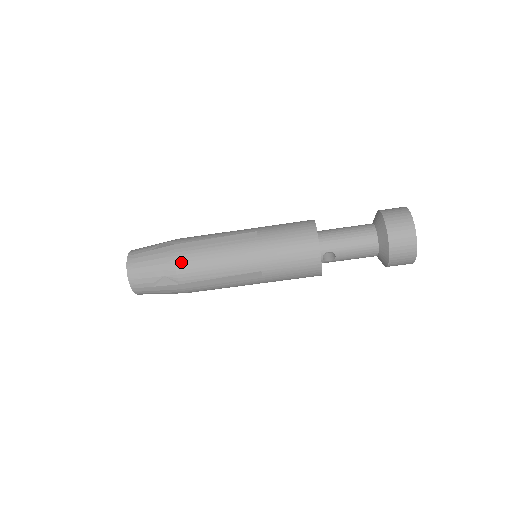
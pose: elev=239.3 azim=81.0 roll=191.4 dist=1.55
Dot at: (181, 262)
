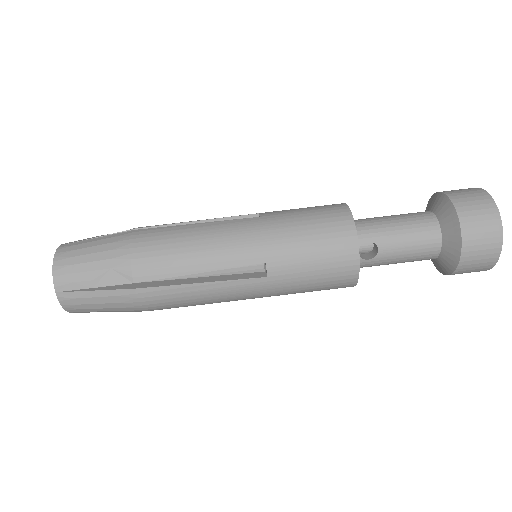
Dot at: (140, 246)
